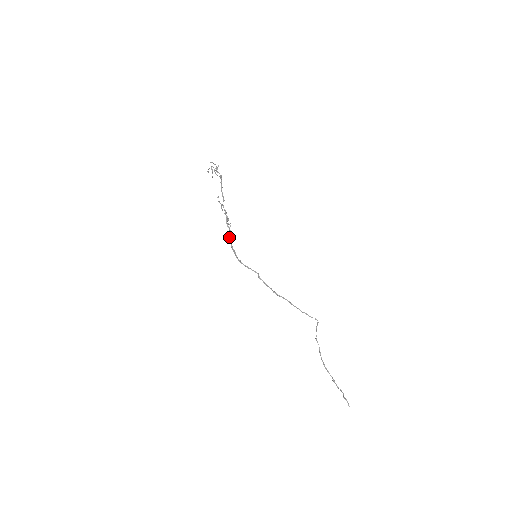
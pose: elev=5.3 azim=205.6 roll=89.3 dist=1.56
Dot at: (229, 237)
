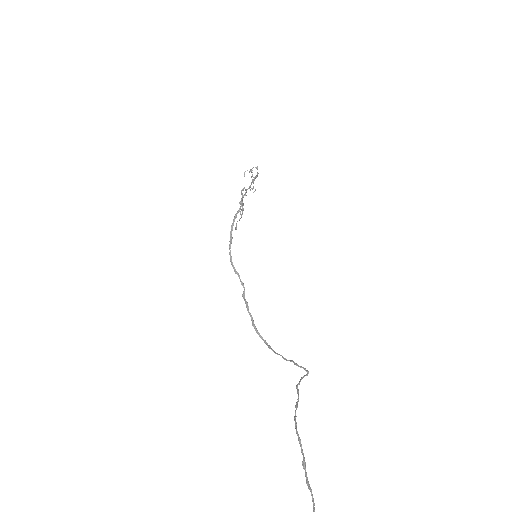
Dot at: (236, 213)
